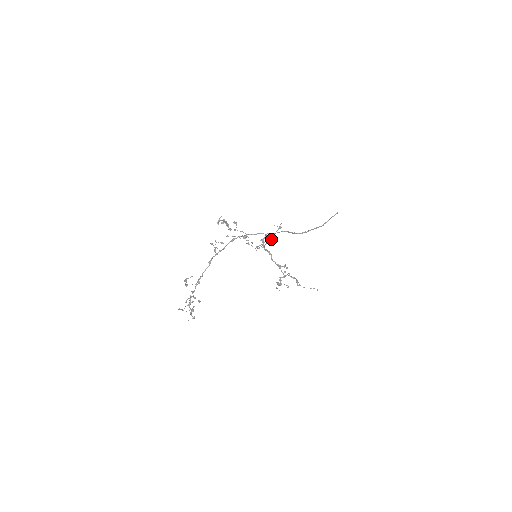
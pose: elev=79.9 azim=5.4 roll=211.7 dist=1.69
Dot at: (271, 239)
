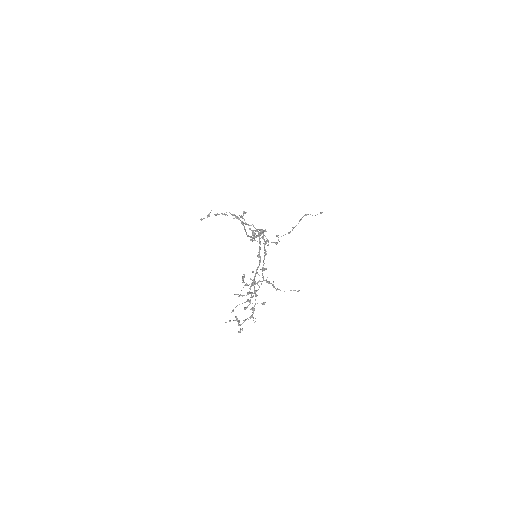
Dot at: (290, 232)
